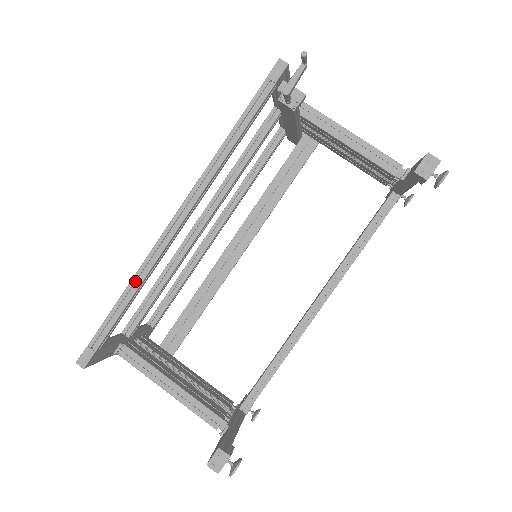
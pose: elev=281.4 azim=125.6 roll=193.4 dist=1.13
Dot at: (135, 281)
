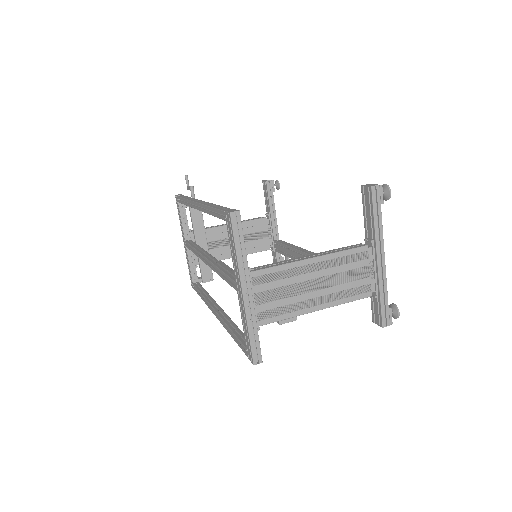
Dot at: occluded
